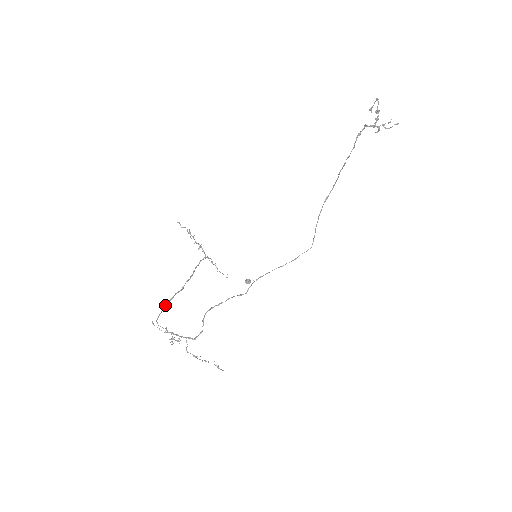
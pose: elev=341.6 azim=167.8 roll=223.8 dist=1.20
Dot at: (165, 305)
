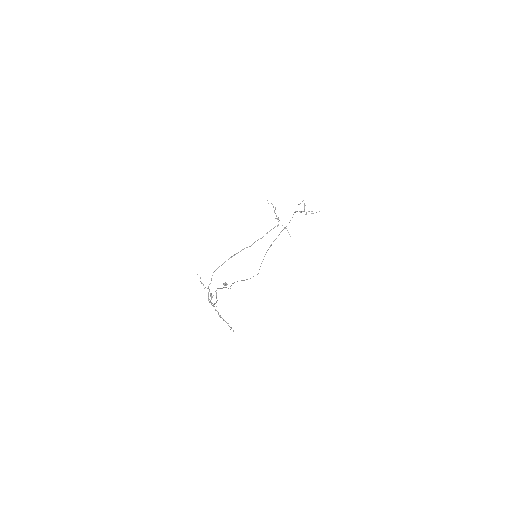
Dot at: (230, 257)
